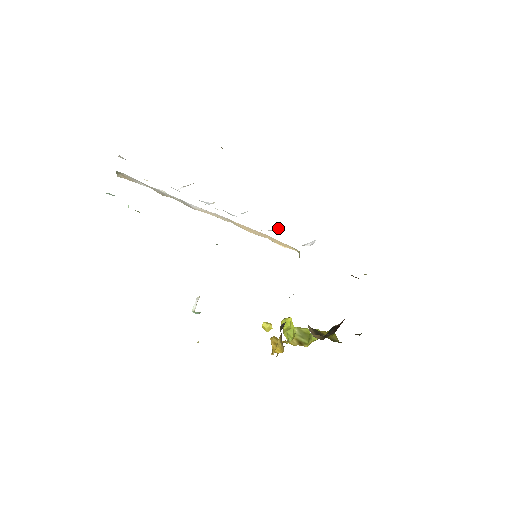
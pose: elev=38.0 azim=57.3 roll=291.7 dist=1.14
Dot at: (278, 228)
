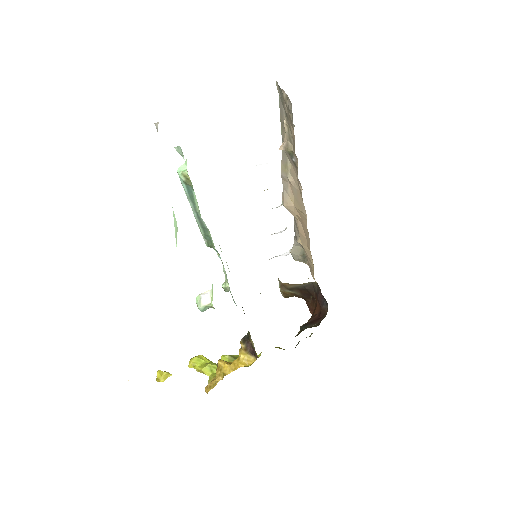
Dot at: (281, 231)
